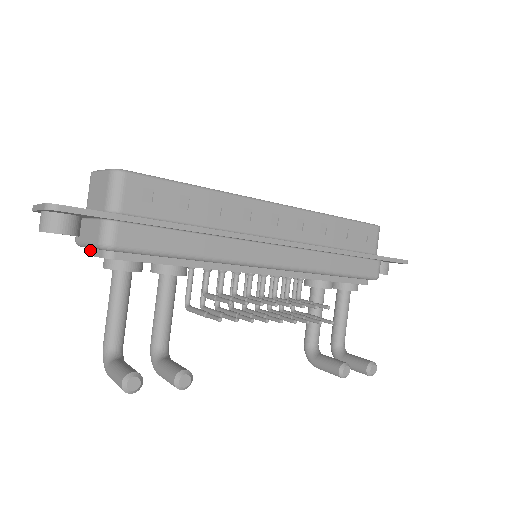
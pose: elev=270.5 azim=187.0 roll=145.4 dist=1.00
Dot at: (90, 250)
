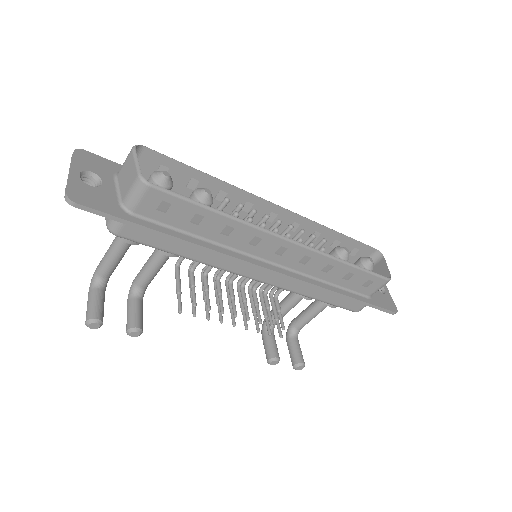
Dot at: occluded
